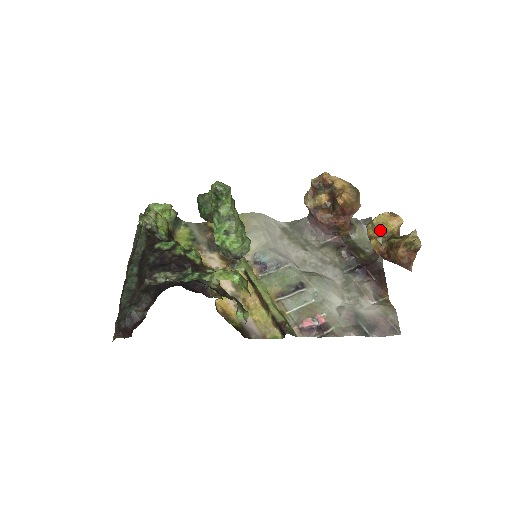
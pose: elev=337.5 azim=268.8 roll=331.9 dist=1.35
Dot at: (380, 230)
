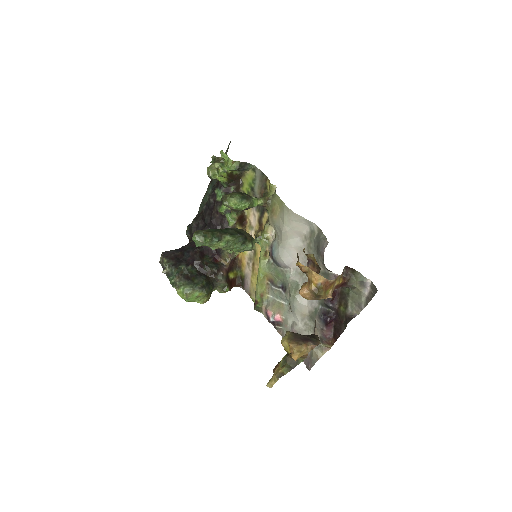
Dot at: occluded
